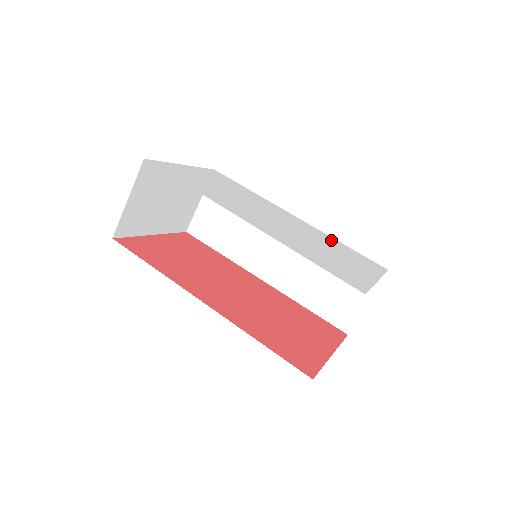
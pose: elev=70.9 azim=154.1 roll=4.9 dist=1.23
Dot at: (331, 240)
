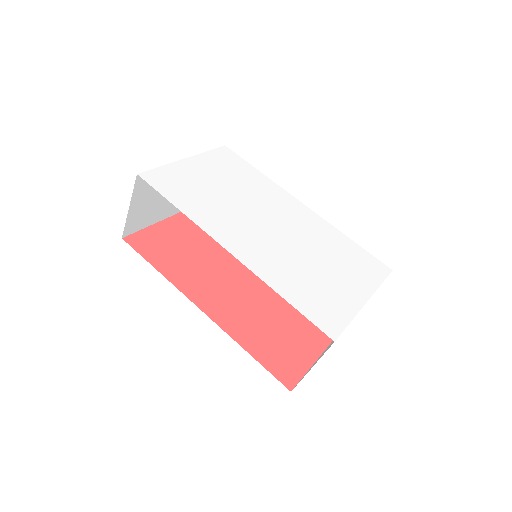
Dot at: (335, 238)
